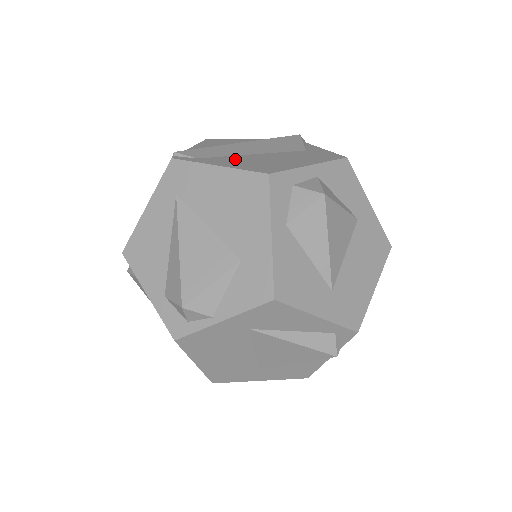
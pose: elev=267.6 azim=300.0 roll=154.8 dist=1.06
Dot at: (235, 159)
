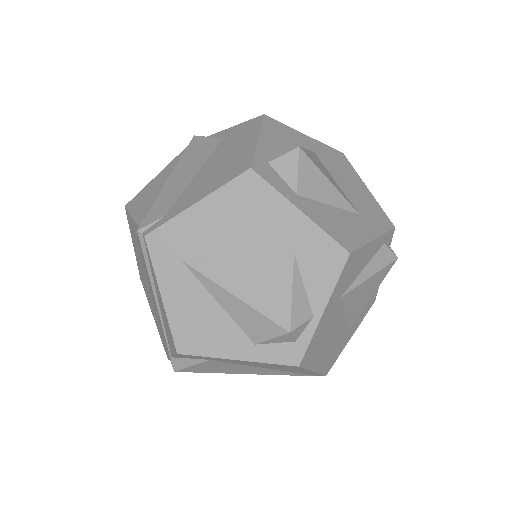
Dot at: (194, 188)
